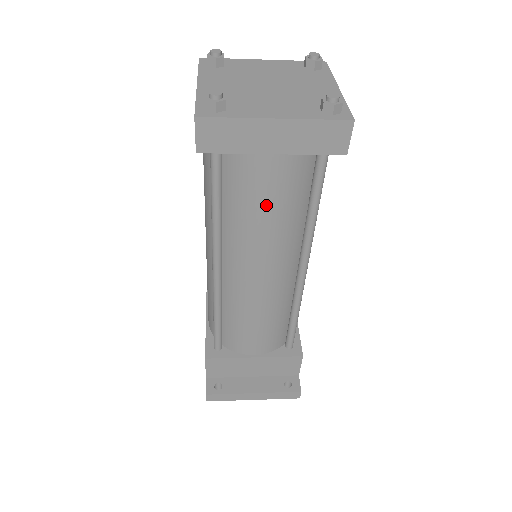
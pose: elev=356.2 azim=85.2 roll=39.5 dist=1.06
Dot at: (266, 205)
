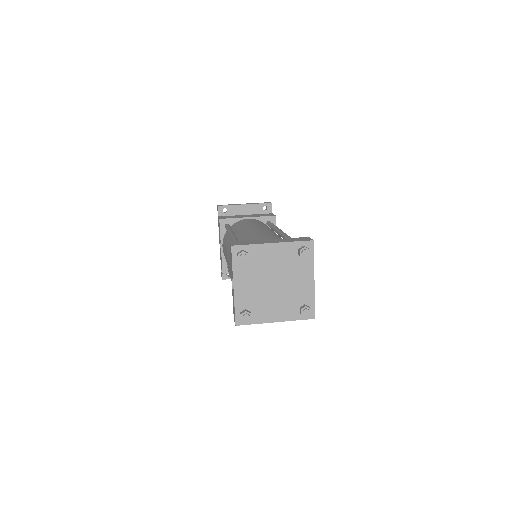
Dot at: occluded
